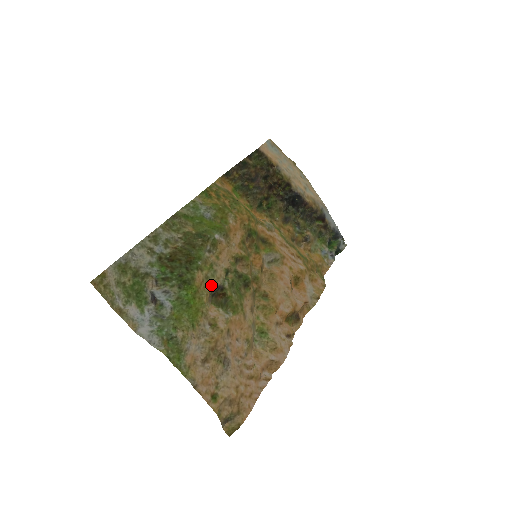
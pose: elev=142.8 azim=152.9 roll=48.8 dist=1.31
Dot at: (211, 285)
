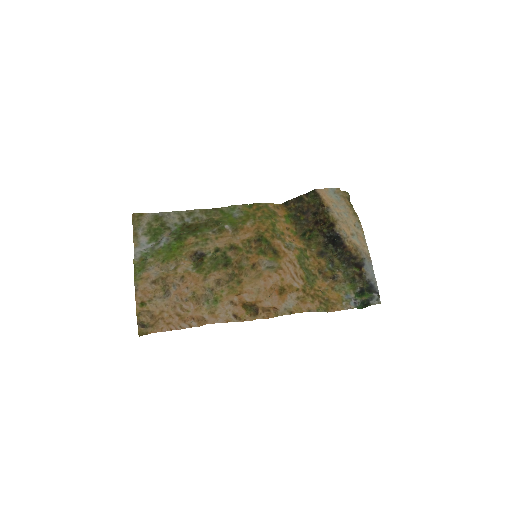
Dot at: (196, 249)
